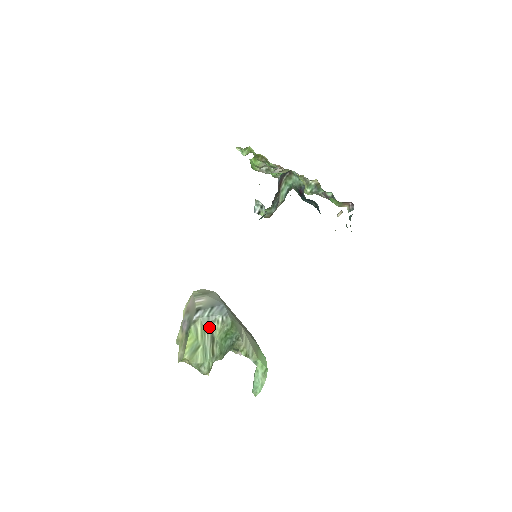
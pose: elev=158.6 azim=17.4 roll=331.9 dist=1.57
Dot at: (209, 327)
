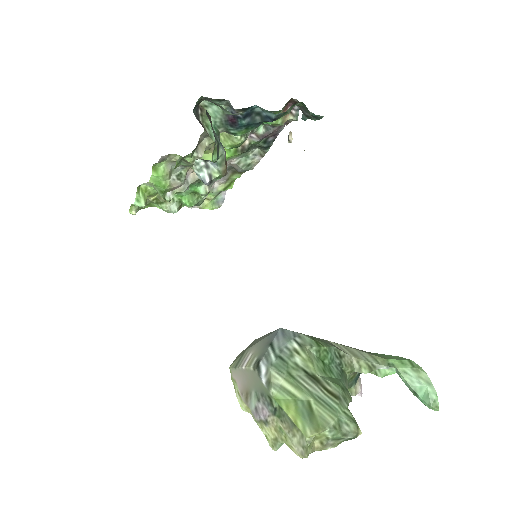
Dot at: (293, 368)
